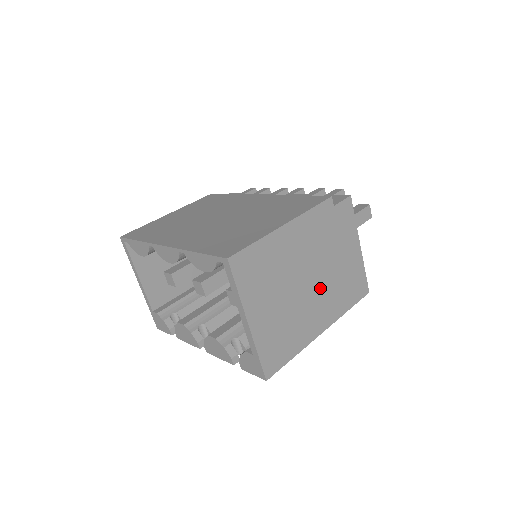
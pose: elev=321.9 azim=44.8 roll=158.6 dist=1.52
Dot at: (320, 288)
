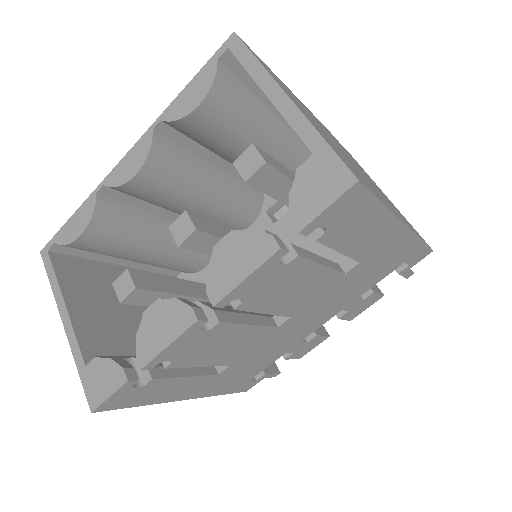
Dot at: occluded
